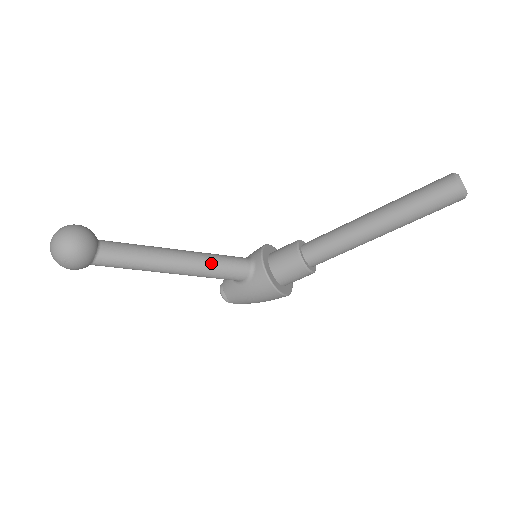
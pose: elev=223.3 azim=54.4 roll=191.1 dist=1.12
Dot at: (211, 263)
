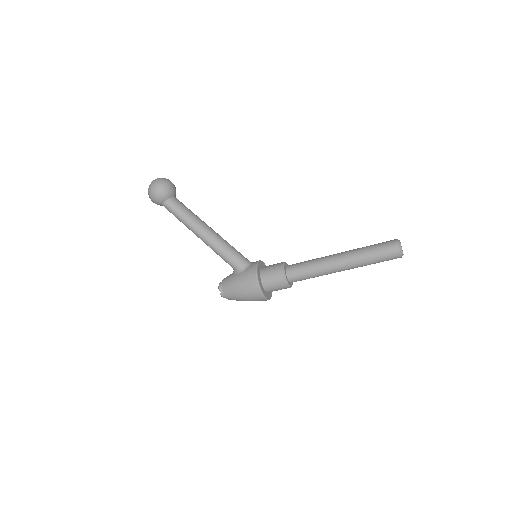
Dot at: (227, 245)
